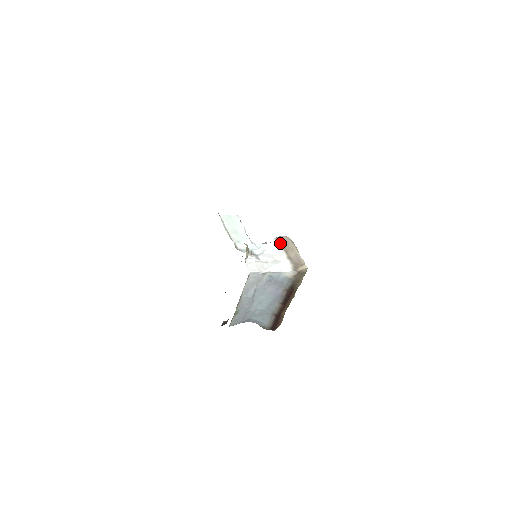
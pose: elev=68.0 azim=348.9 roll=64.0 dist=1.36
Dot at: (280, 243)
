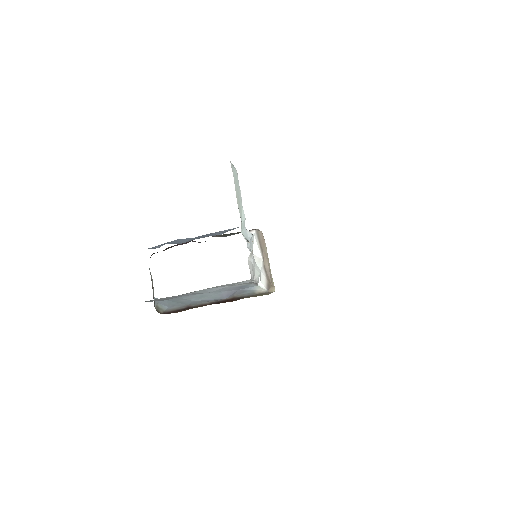
Dot at: (260, 241)
